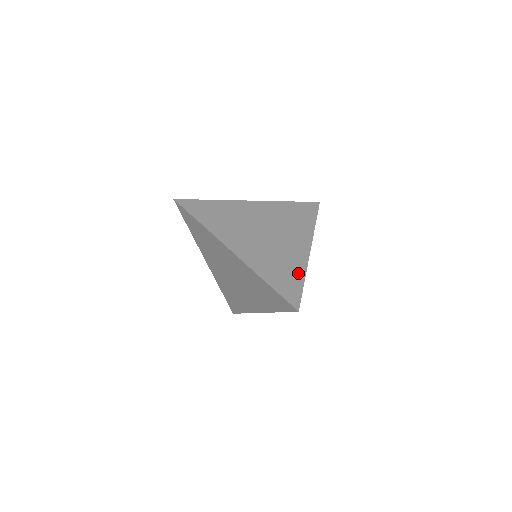
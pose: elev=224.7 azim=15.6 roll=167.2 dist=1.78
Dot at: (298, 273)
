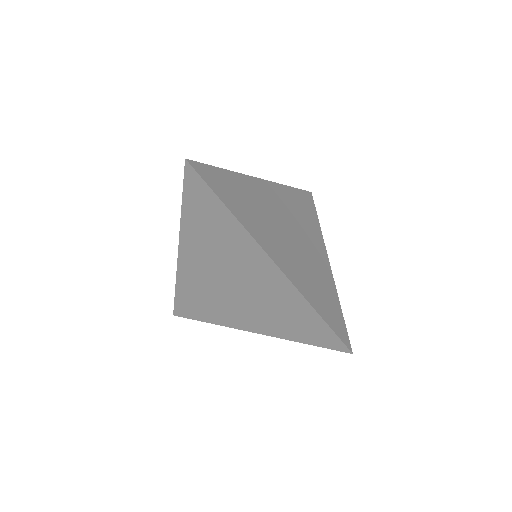
Dot at: (333, 296)
